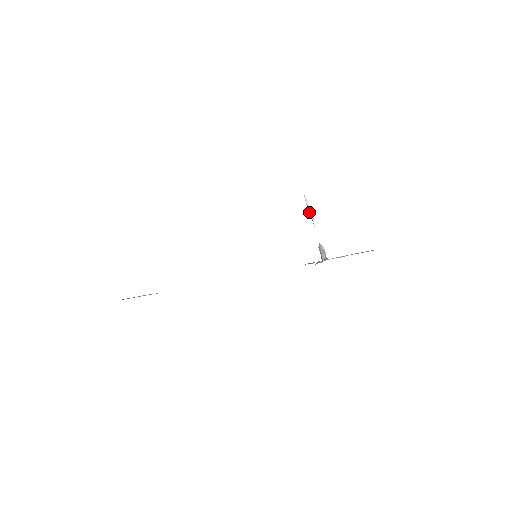
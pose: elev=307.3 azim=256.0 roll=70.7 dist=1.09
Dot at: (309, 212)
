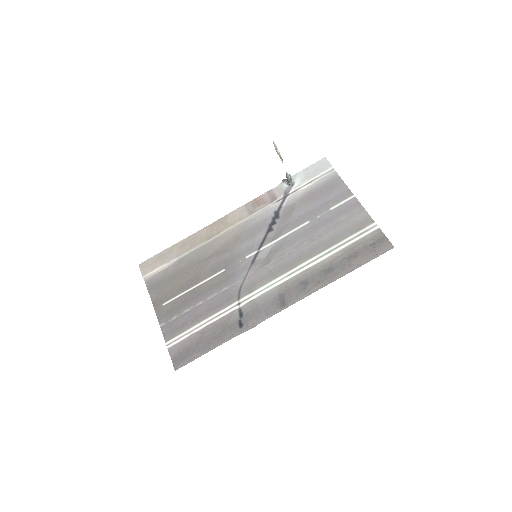
Dot at: occluded
